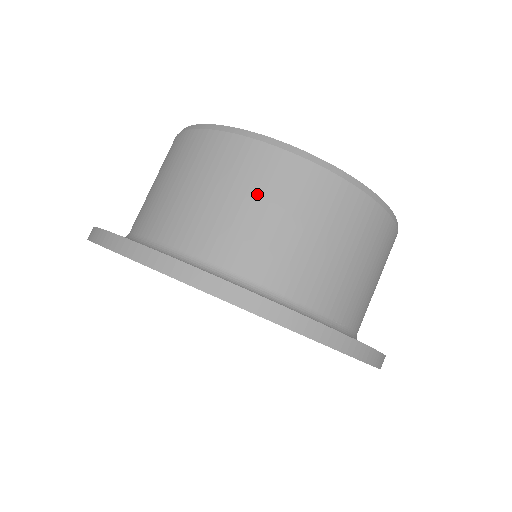
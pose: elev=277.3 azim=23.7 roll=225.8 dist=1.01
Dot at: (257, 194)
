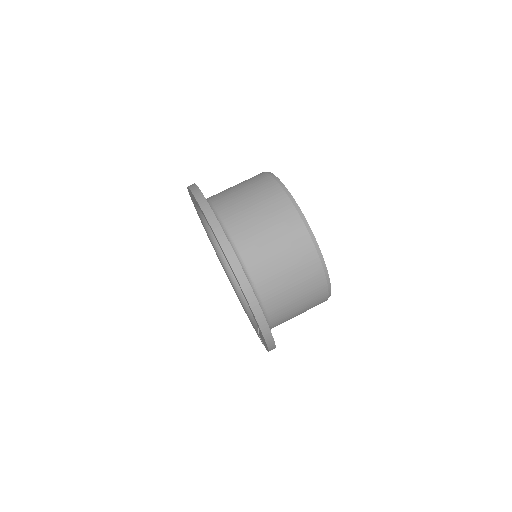
Dot at: (255, 195)
